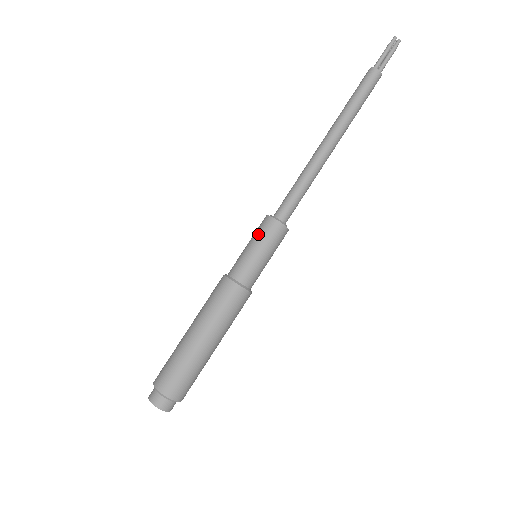
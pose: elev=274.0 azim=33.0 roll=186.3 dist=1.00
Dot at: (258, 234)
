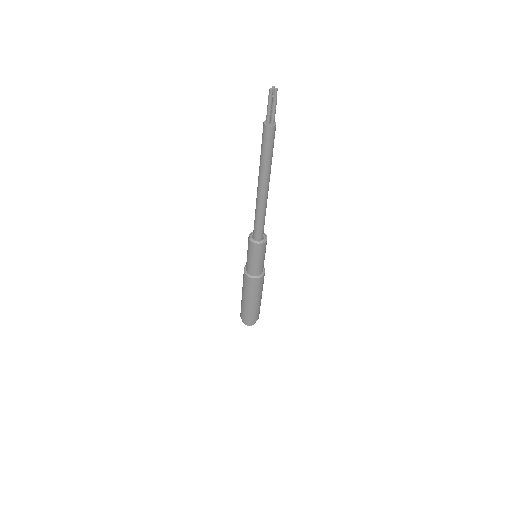
Dot at: (250, 252)
